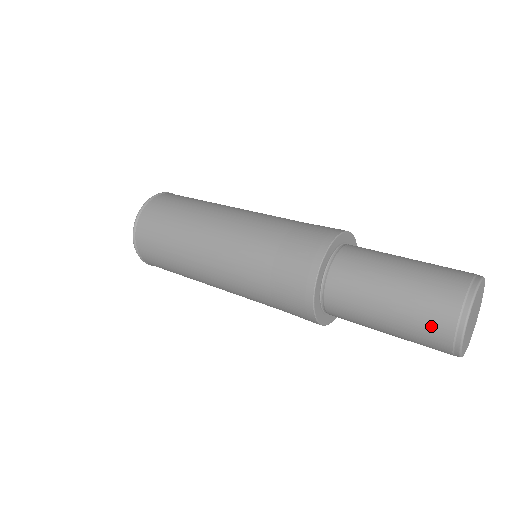
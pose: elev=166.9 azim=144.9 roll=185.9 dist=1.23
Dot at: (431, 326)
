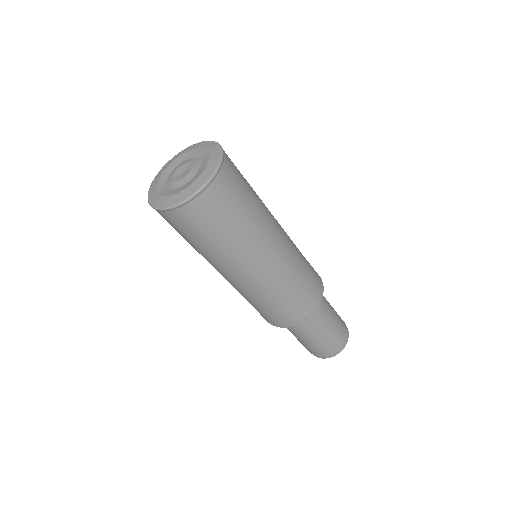
Dot at: (311, 351)
